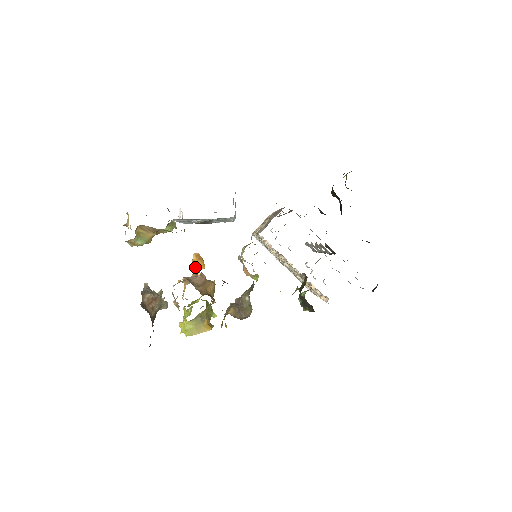
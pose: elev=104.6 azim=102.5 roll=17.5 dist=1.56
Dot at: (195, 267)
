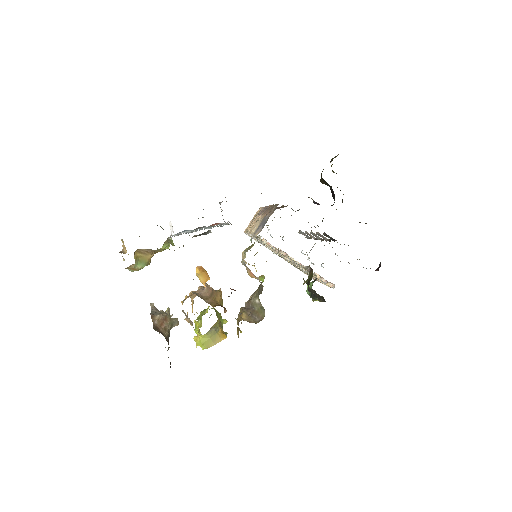
Dot at: (200, 280)
